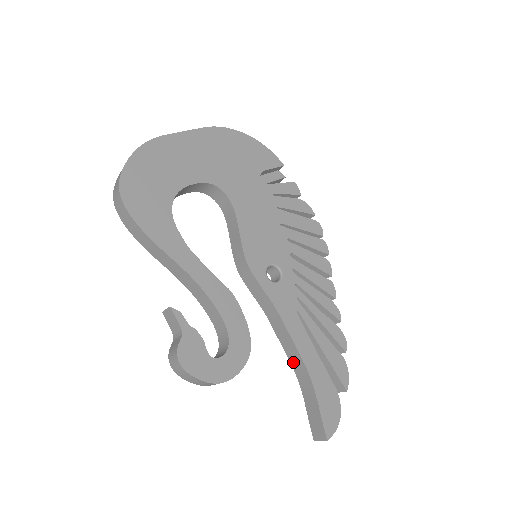
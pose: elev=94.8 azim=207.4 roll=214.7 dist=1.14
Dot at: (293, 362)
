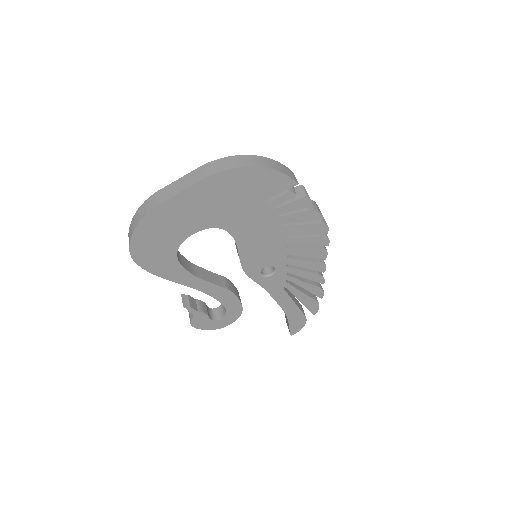
Dot at: occluded
